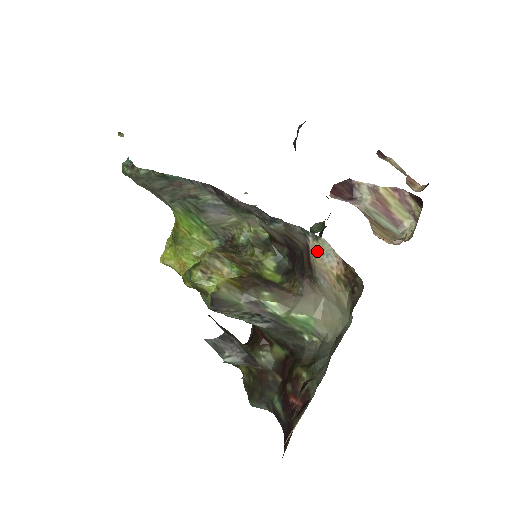
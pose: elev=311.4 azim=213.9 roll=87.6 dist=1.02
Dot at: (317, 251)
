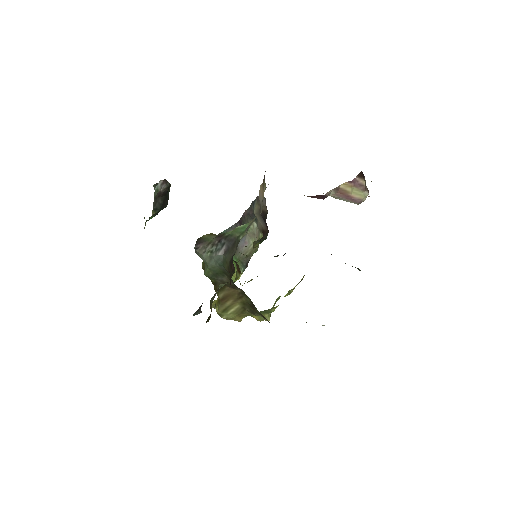
Dot at: occluded
